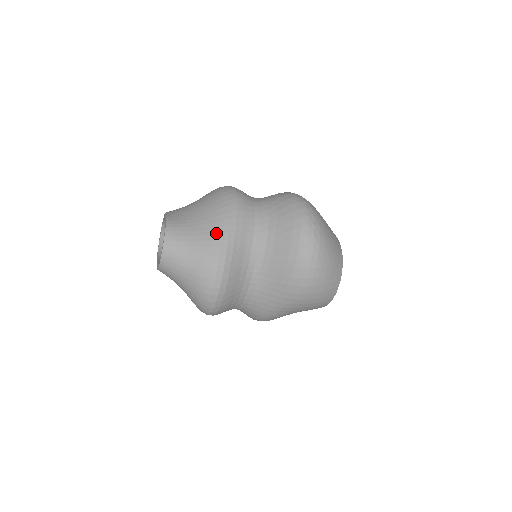
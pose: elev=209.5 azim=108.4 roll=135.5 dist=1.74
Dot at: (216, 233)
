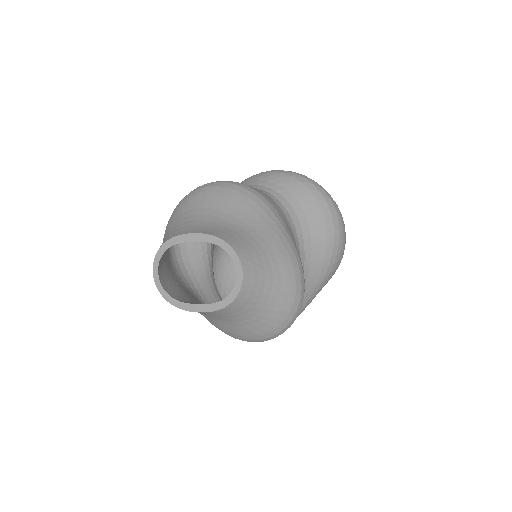
Dot at: (272, 226)
